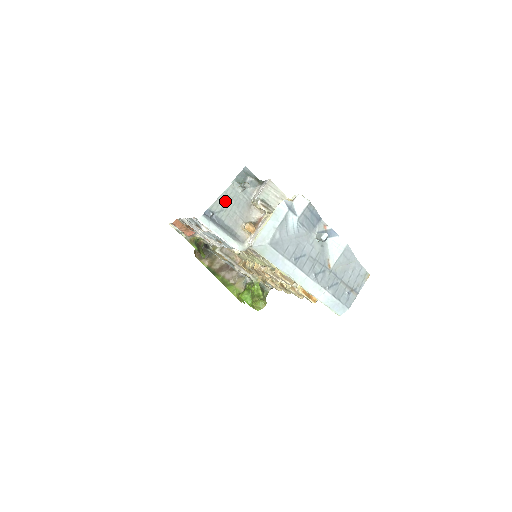
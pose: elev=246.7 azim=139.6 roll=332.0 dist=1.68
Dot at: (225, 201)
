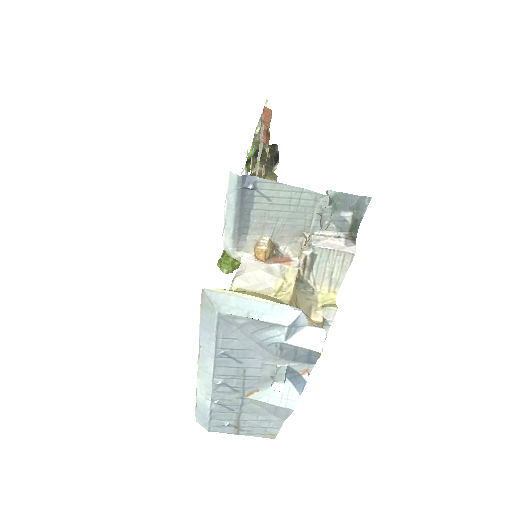
Dot at: (287, 196)
